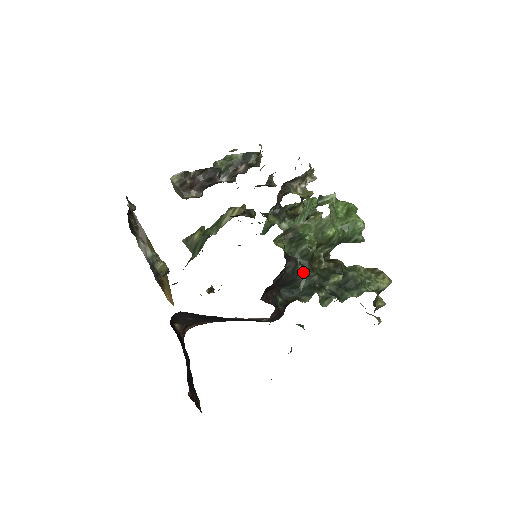
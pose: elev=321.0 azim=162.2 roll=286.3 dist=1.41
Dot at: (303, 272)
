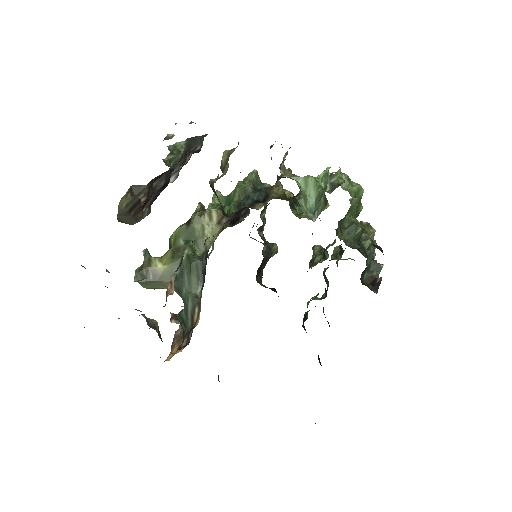
Dot at: (365, 253)
